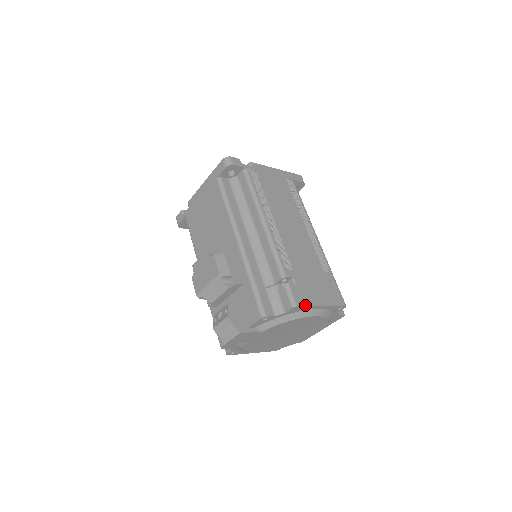
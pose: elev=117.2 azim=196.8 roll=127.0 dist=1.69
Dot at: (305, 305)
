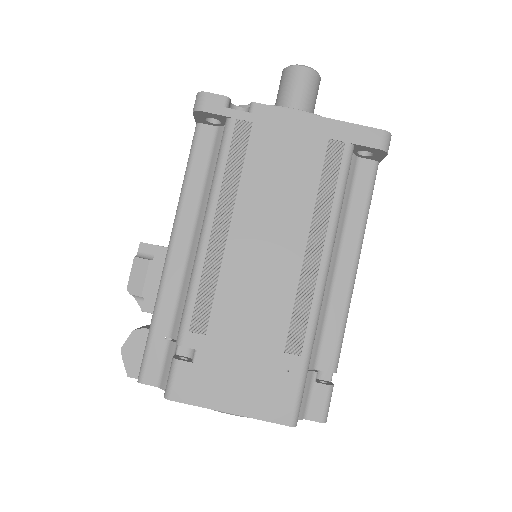
Dot at: (188, 402)
